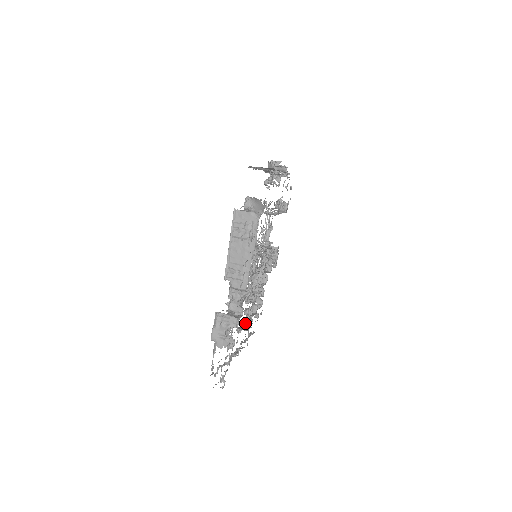
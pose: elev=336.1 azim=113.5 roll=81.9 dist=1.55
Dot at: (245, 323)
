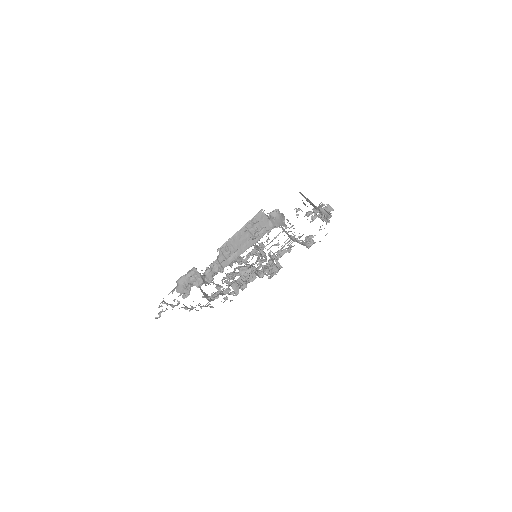
Dot at: (213, 295)
